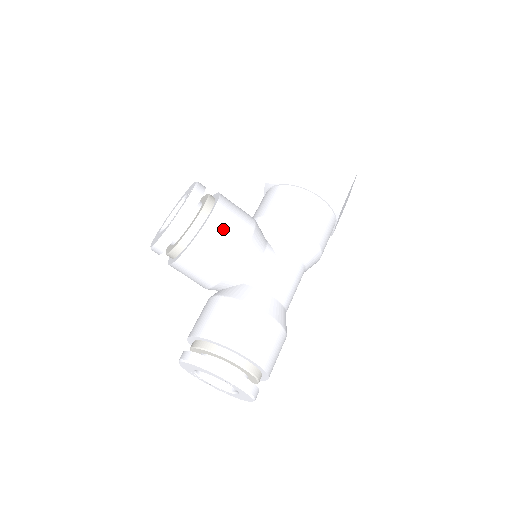
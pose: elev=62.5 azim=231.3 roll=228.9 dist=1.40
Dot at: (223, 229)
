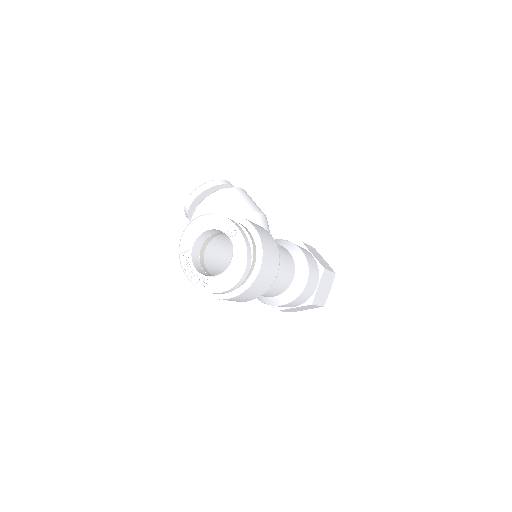
Dot at: (249, 198)
